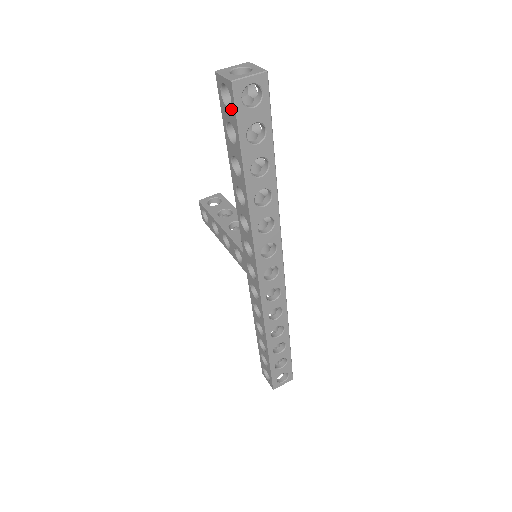
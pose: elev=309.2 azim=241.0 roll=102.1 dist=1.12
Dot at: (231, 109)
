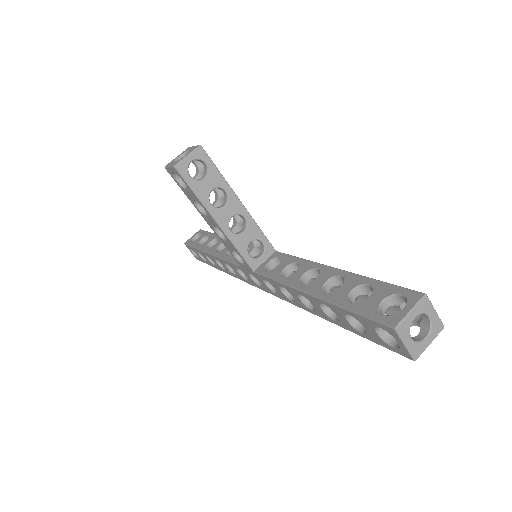
Dot at: (382, 341)
